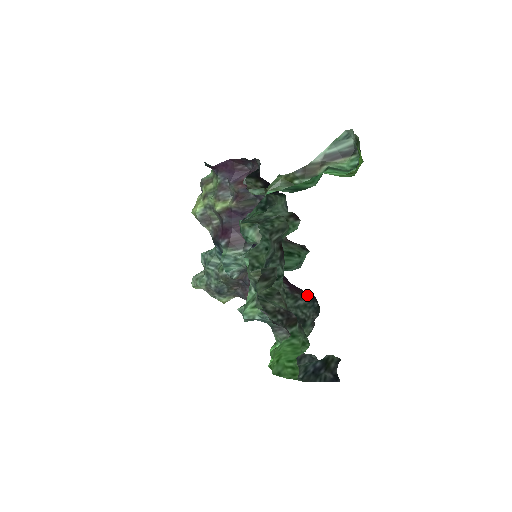
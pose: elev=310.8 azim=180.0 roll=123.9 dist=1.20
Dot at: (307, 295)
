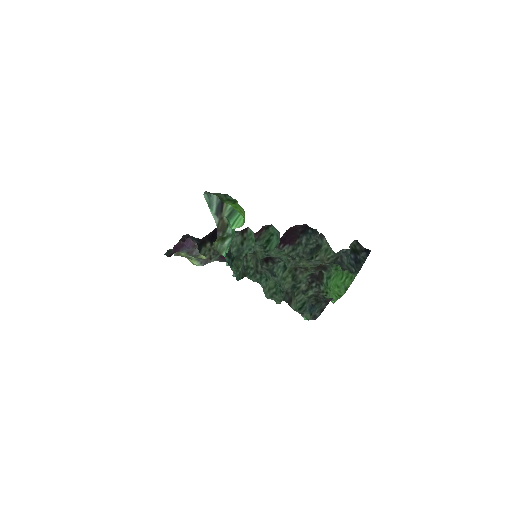
Dot at: (300, 234)
